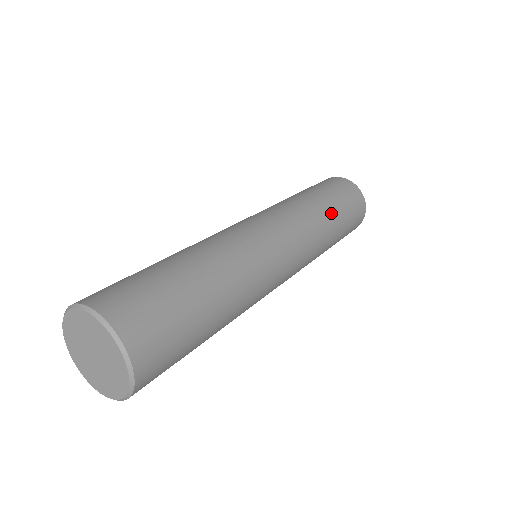
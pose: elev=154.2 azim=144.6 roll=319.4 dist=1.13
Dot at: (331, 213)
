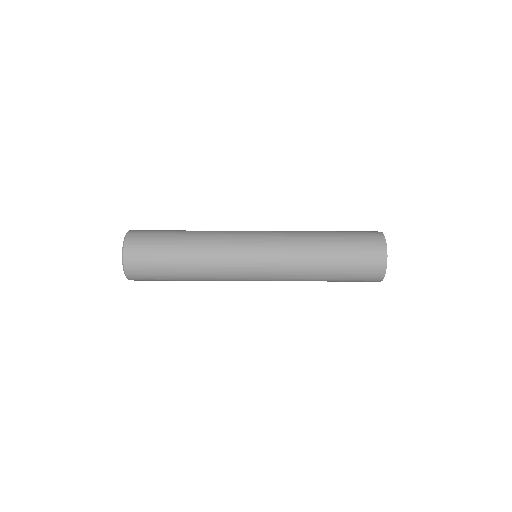
Dot at: (326, 274)
